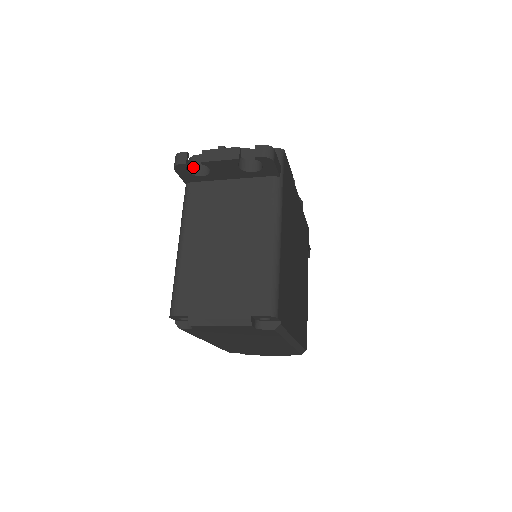
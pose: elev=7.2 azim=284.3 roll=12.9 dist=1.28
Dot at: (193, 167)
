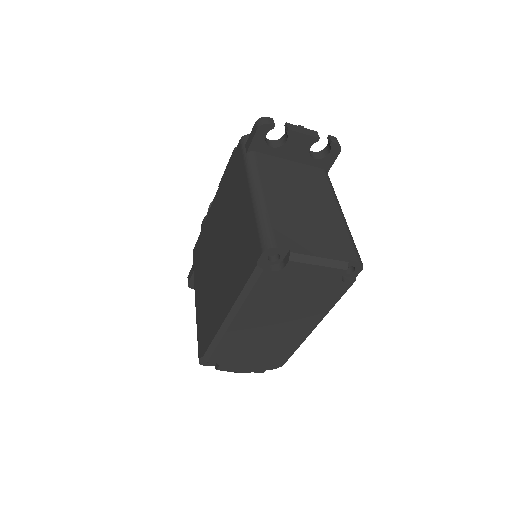
Dot at: occluded
